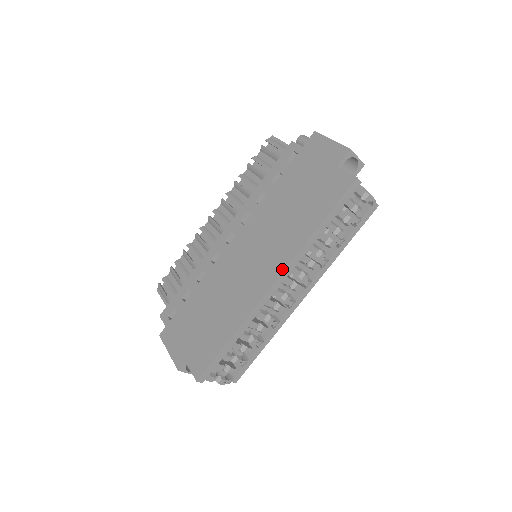
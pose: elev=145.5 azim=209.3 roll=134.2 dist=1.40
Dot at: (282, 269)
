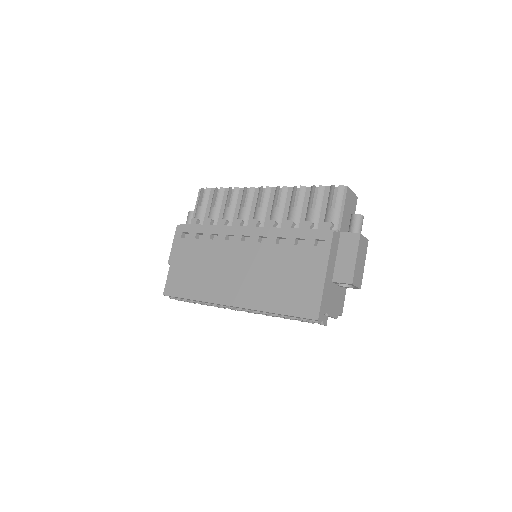
Dot at: (241, 306)
